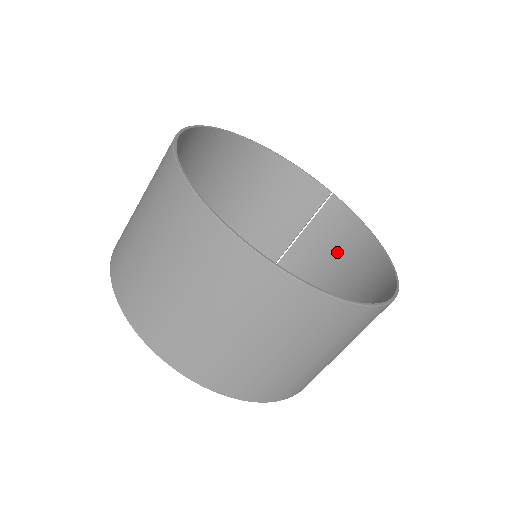
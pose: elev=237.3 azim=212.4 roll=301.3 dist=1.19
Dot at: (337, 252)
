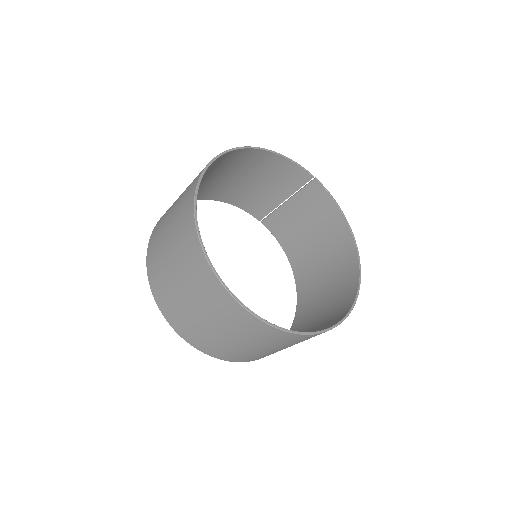
Dot at: (316, 222)
